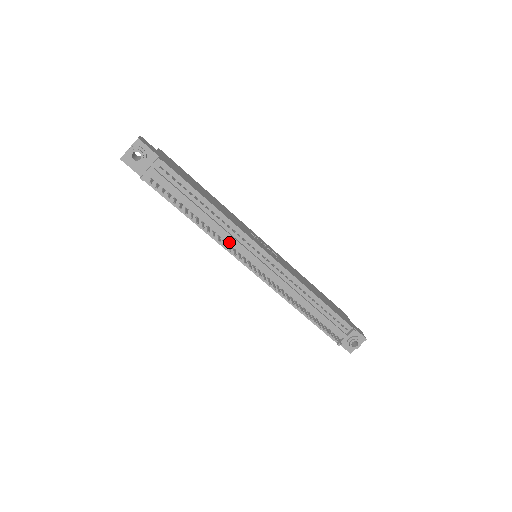
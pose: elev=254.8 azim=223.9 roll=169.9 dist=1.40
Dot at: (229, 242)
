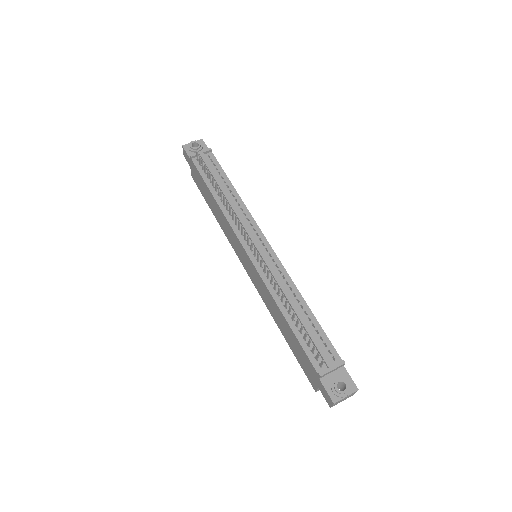
Dot at: (237, 222)
